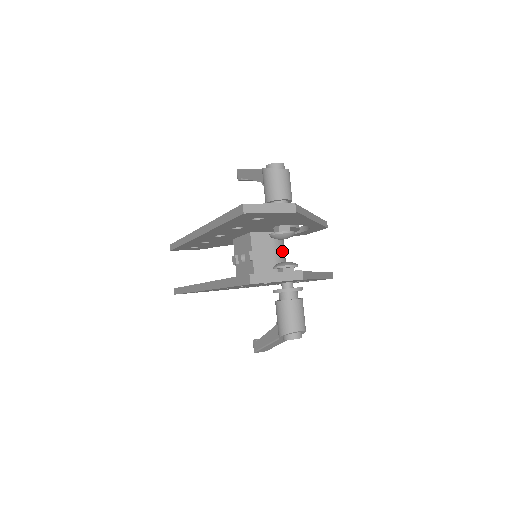
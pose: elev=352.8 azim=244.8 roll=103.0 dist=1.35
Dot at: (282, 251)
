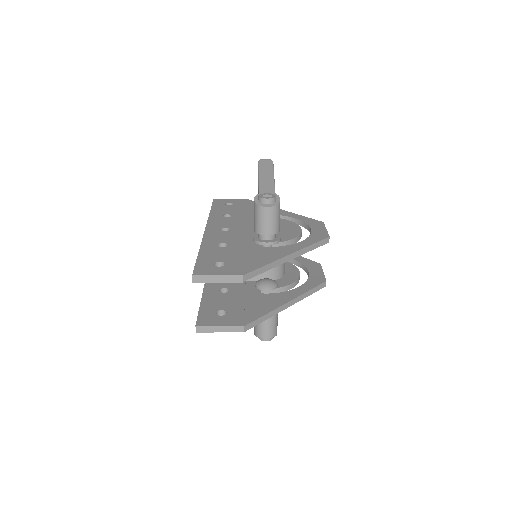
Dot at: occluded
